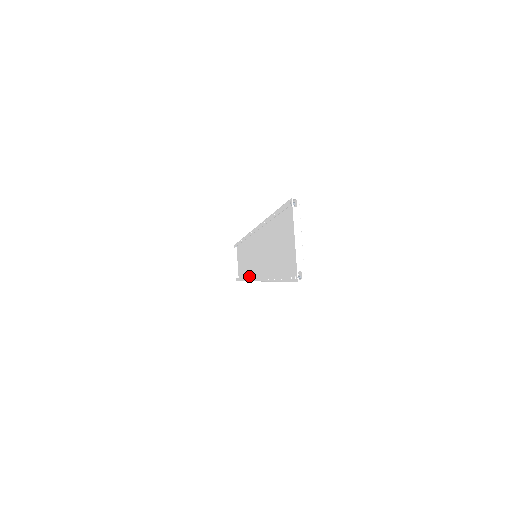
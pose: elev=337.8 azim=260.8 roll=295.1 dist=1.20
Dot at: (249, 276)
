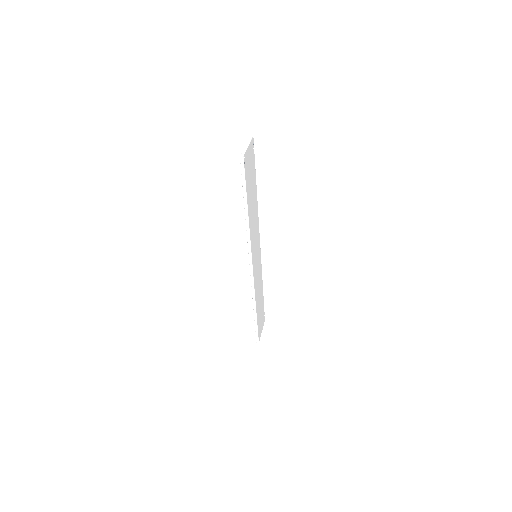
Dot at: (255, 295)
